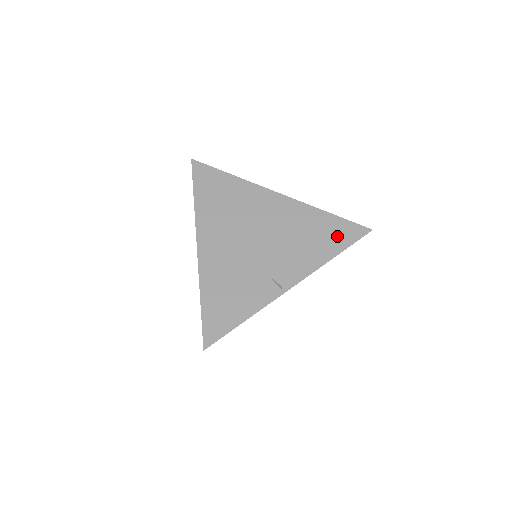
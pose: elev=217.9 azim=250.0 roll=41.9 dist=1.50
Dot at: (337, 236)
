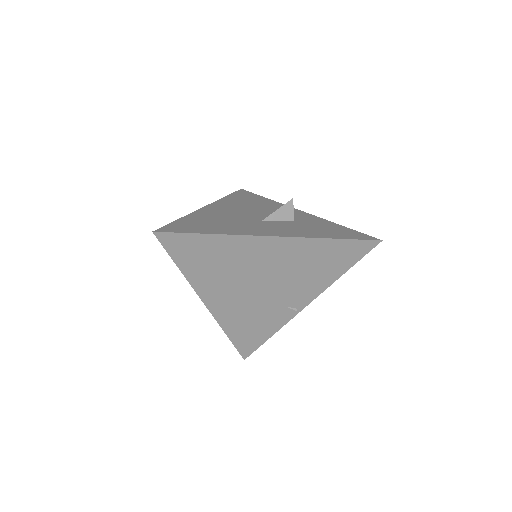
Dot at: (344, 257)
